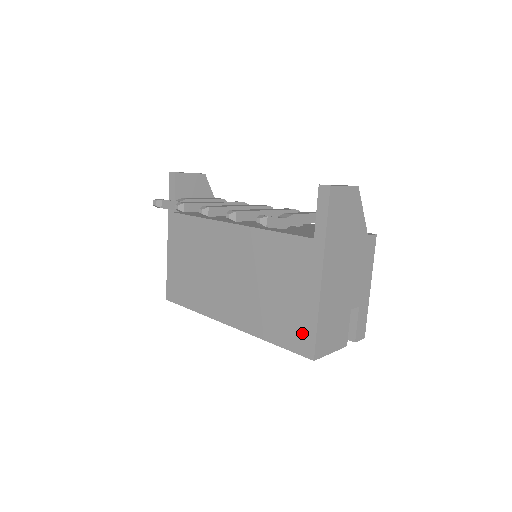
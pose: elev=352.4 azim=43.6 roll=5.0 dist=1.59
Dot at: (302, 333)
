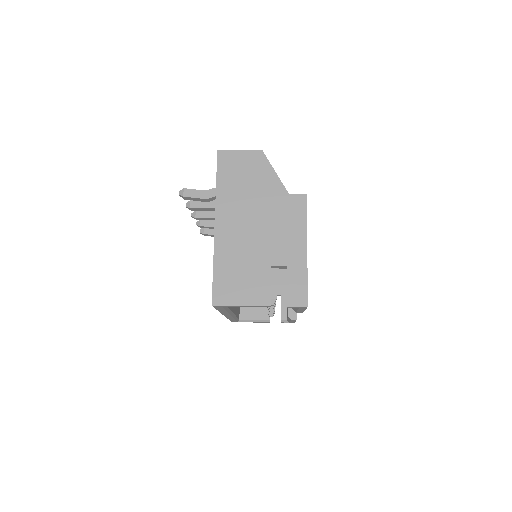
Dot at: occluded
